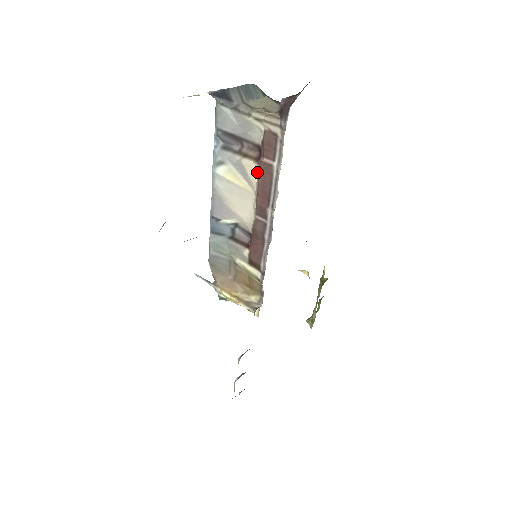
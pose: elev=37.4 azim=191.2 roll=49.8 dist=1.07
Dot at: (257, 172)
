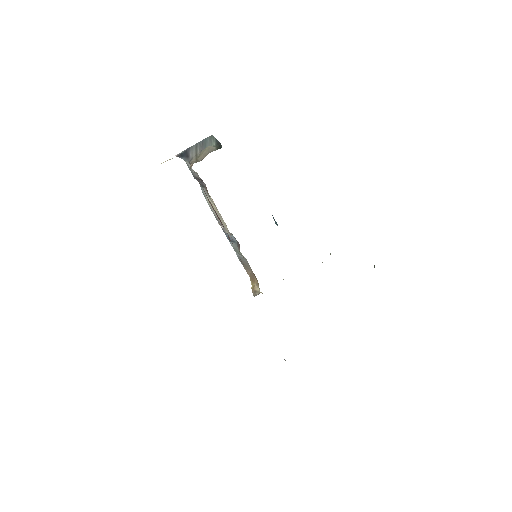
Dot at: (213, 201)
